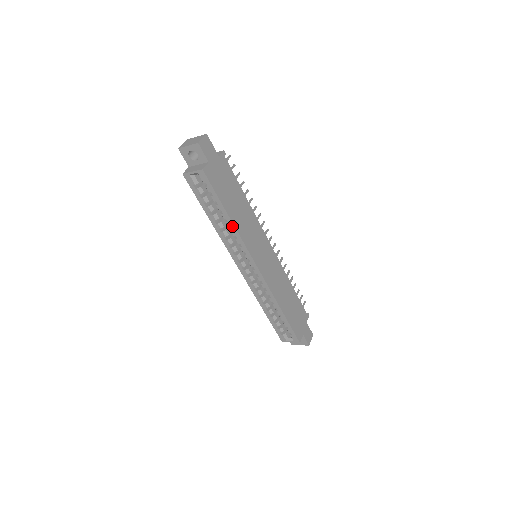
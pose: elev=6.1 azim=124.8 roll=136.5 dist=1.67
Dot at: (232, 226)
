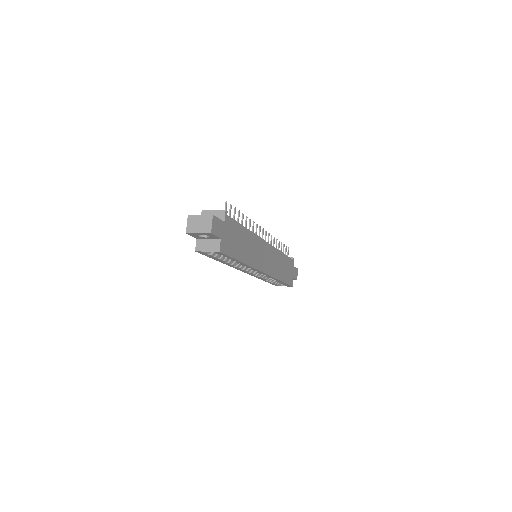
Dot at: (244, 264)
